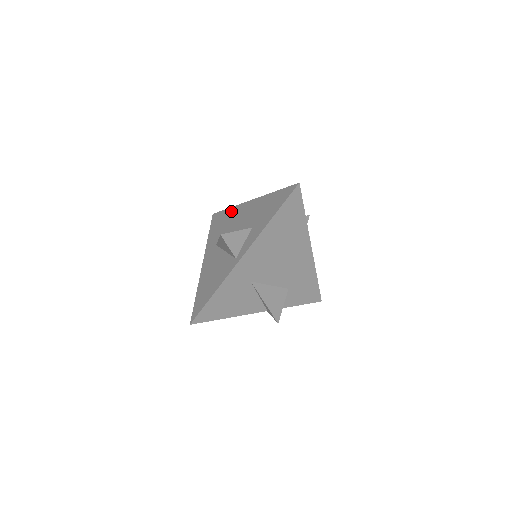
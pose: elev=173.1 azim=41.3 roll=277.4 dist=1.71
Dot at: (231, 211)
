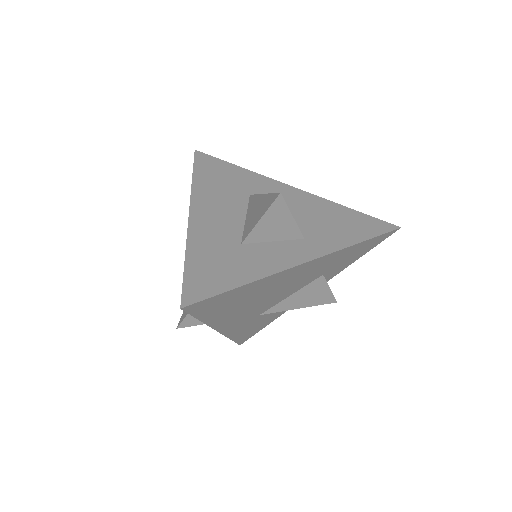
Dot at: occluded
